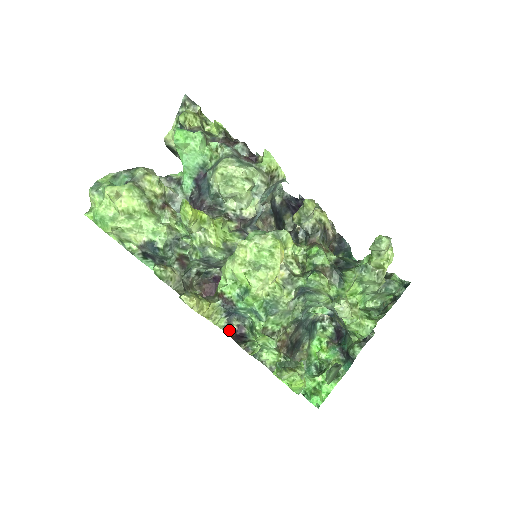
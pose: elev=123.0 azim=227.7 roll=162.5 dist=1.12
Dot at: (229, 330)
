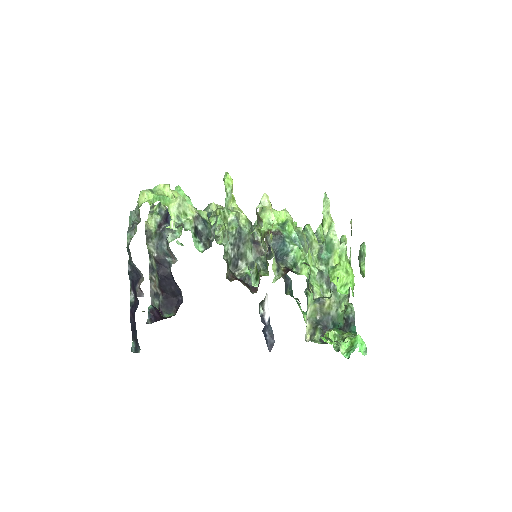
Dot at: (280, 273)
